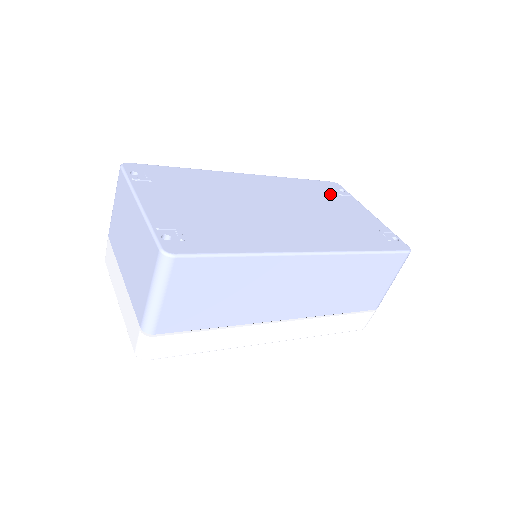
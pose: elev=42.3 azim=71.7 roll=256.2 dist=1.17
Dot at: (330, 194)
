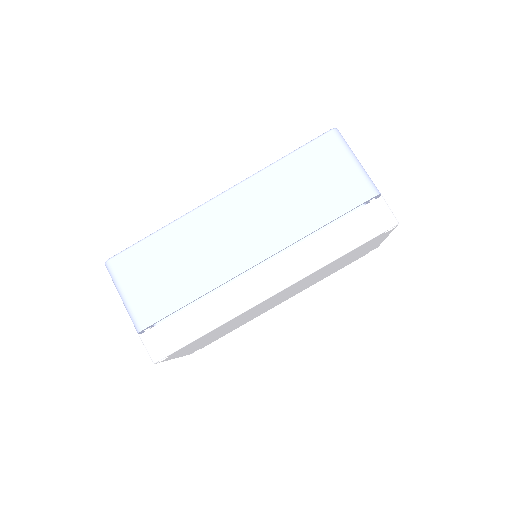
Dot at: occluded
